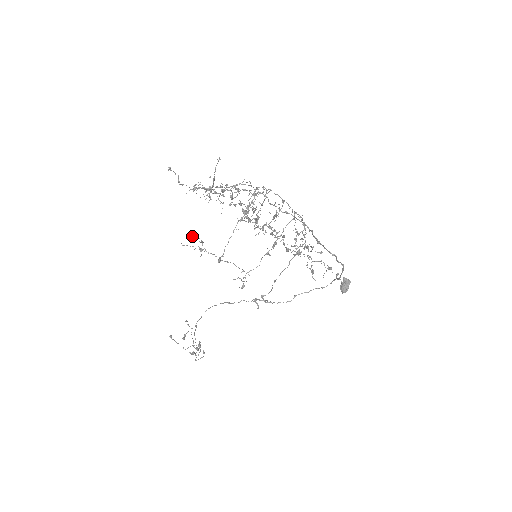
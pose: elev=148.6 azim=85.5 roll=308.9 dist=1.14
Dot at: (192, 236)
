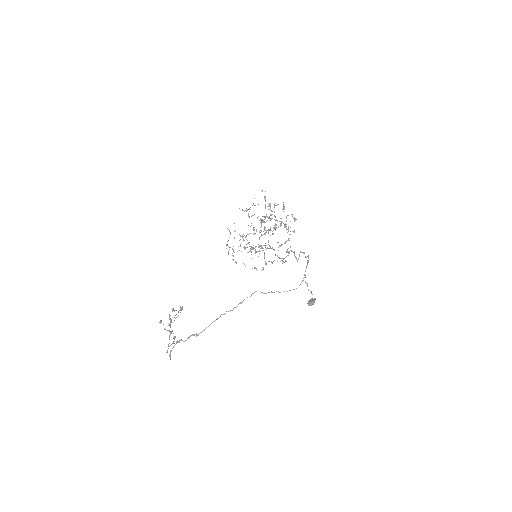
Dot at: occluded
